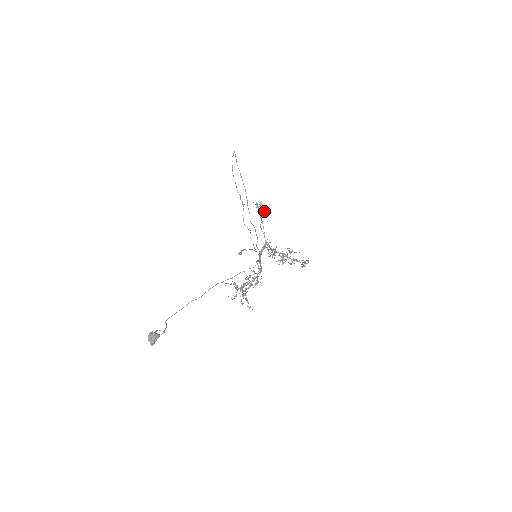
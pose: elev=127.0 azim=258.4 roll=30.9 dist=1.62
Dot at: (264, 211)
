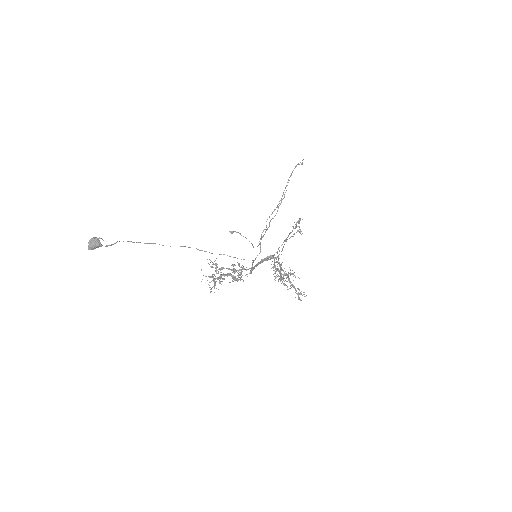
Dot at: (301, 231)
